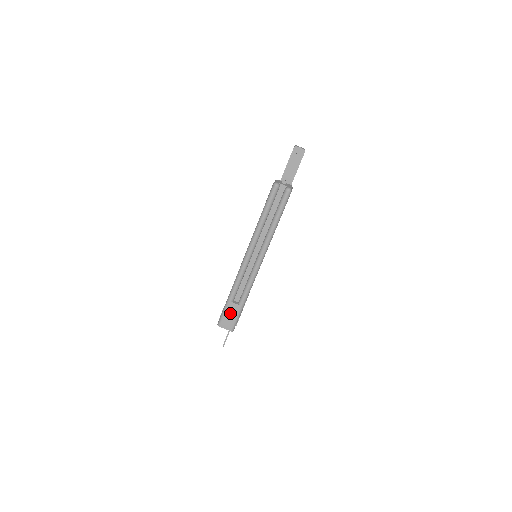
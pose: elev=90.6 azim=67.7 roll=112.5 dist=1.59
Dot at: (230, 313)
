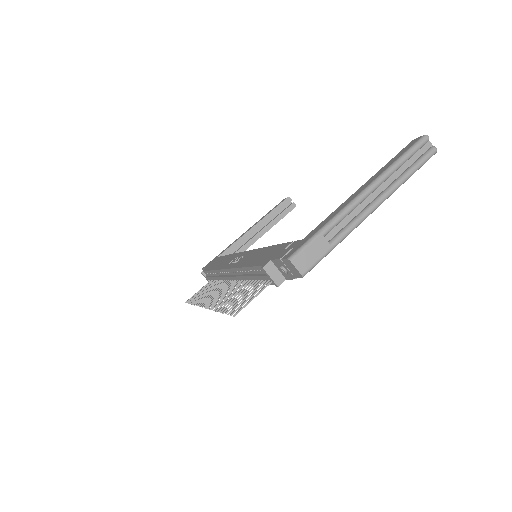
Dot at: (314, 250)
